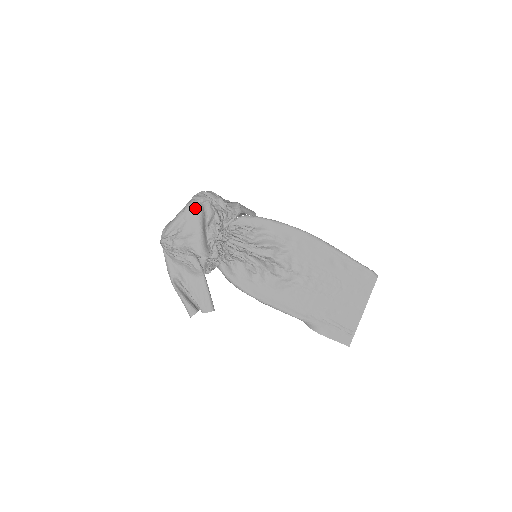
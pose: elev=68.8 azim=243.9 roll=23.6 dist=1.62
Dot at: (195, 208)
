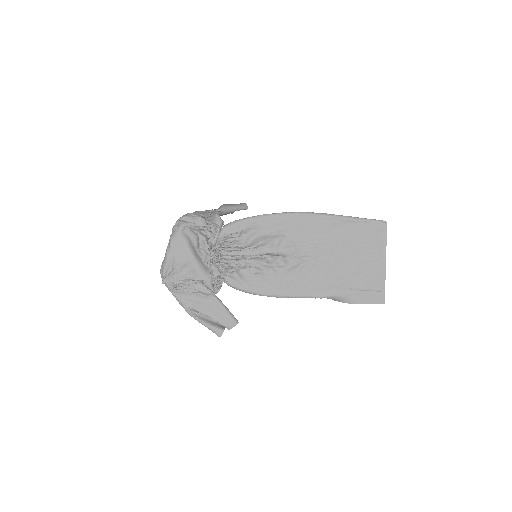
Dot at: (178, 239)
